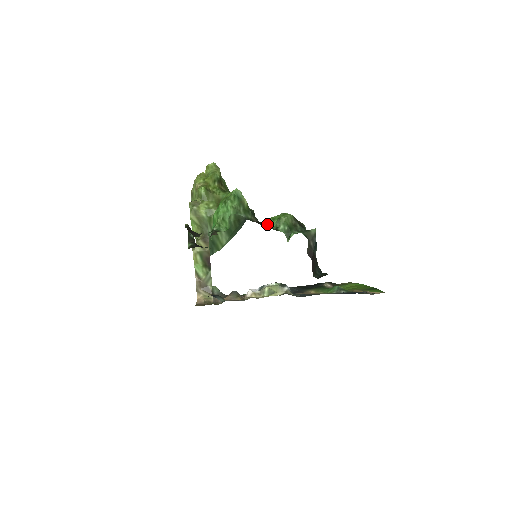
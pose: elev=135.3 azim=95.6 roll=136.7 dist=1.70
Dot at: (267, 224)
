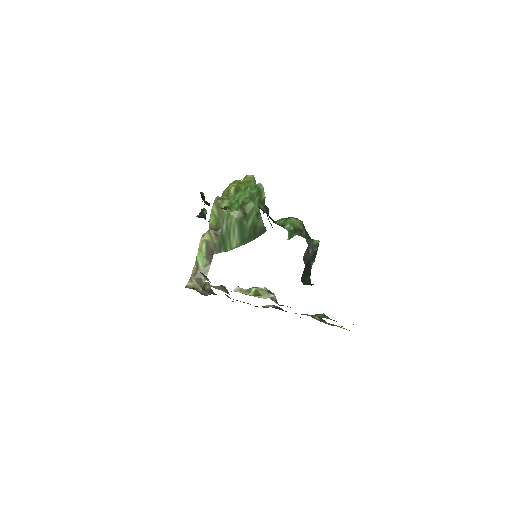
Dot at: (276, 221)
